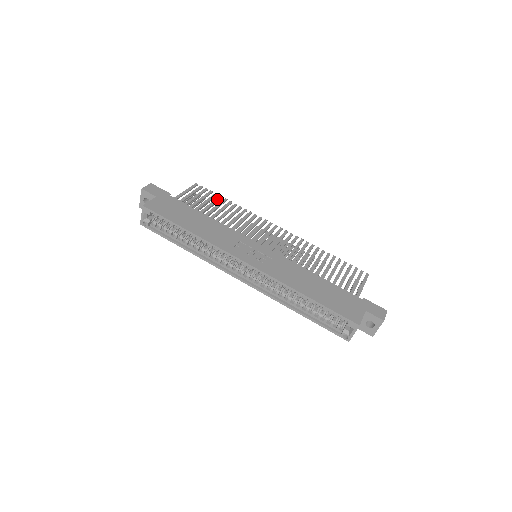
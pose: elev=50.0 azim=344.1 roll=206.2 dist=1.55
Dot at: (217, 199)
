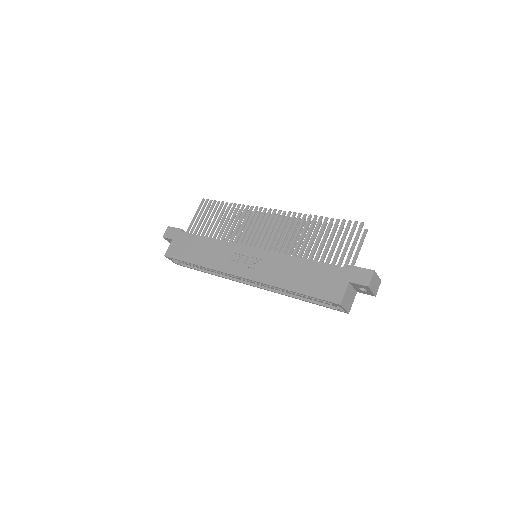
Dot at: (219, 208)
